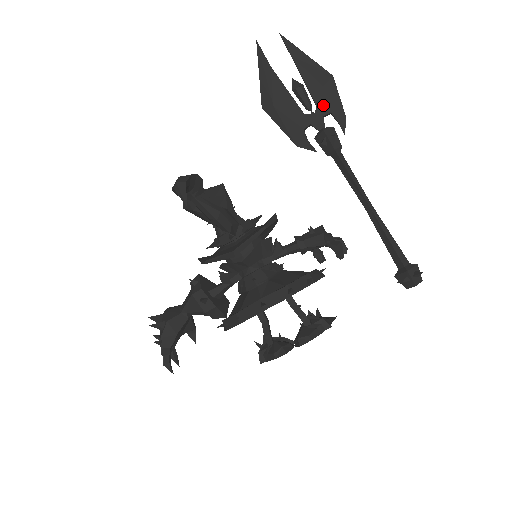
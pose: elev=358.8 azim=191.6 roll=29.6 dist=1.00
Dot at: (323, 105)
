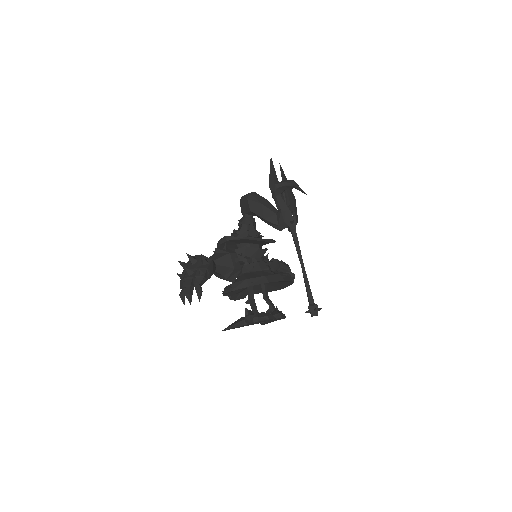
Dot at: (292, 206)
